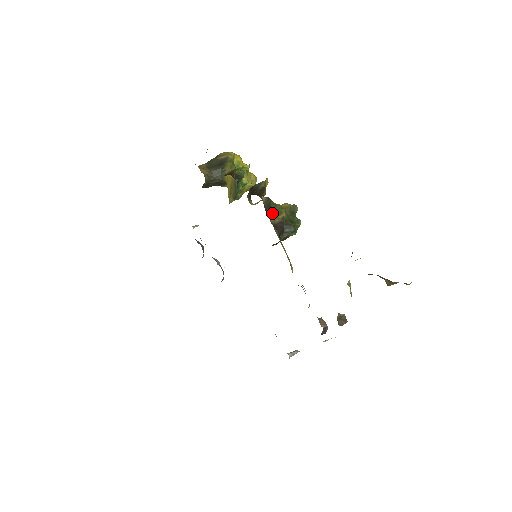
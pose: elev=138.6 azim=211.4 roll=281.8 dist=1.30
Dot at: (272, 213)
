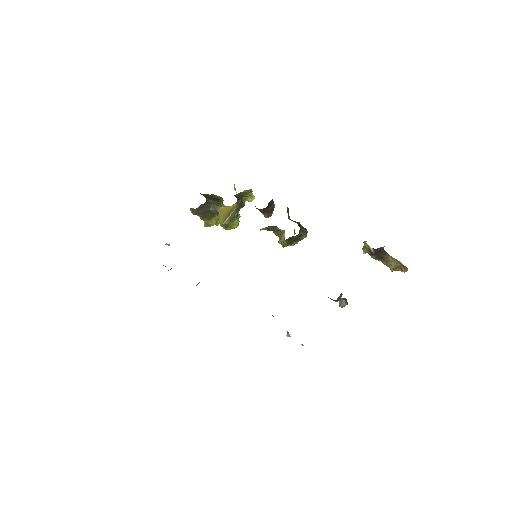
Dot at: (289, 218)
